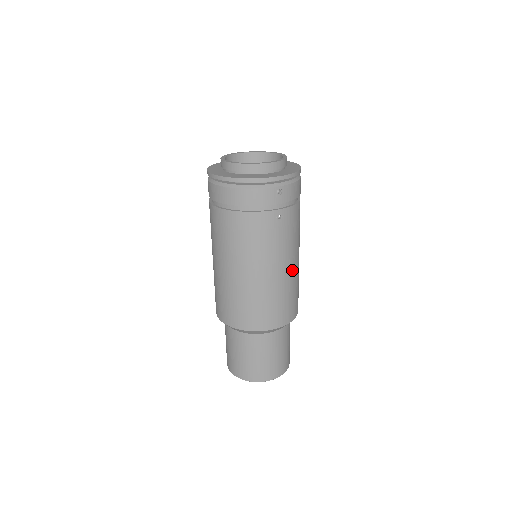
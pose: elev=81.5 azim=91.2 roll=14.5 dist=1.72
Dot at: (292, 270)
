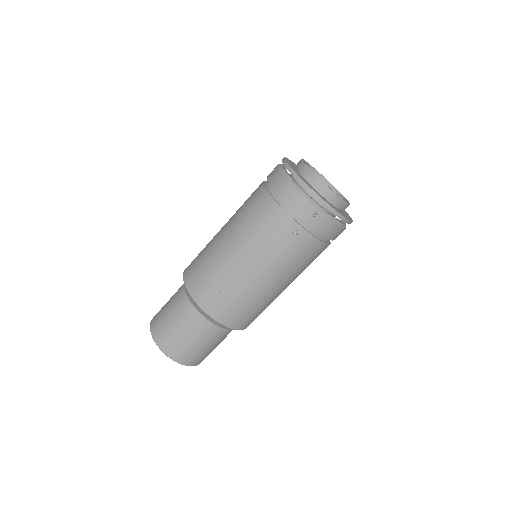
Dot at: (267, 287)
